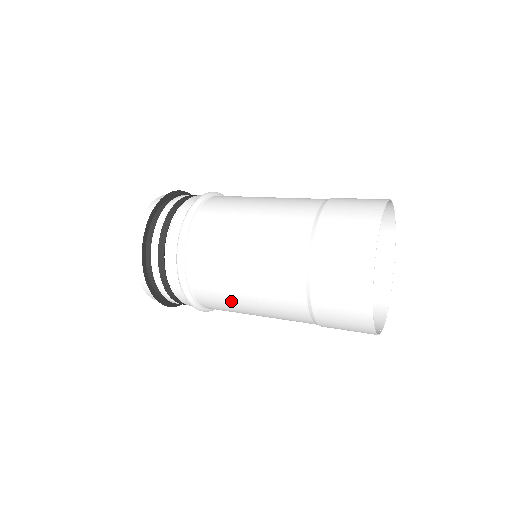
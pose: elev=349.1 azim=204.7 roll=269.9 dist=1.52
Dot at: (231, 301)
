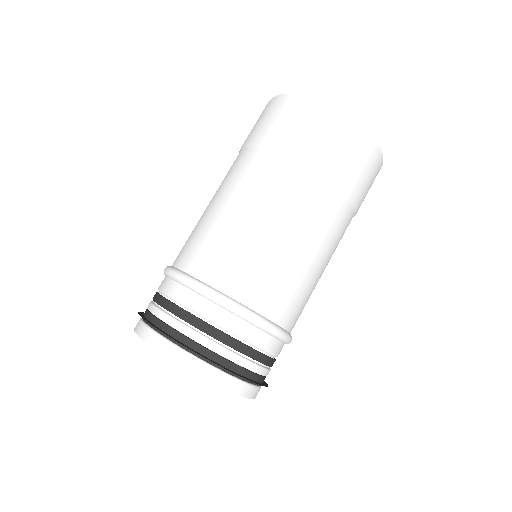
Dot at: (248, 244)
